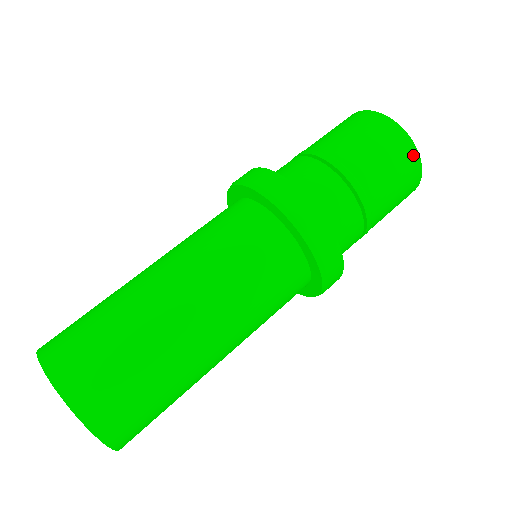
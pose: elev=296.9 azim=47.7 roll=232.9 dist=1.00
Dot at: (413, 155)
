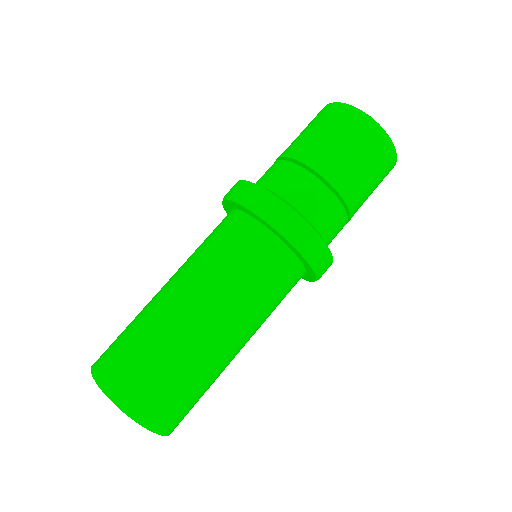
Dot at: (354, 114)
